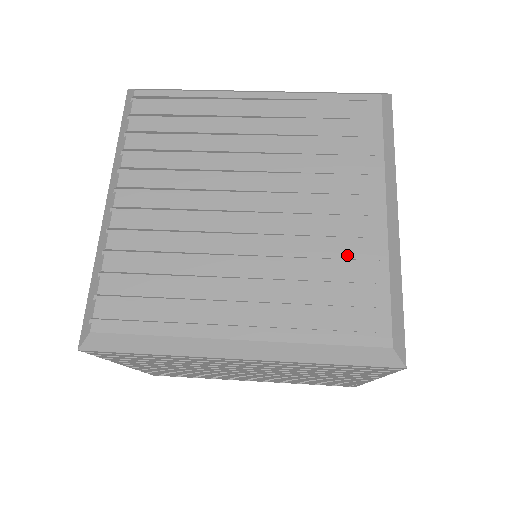
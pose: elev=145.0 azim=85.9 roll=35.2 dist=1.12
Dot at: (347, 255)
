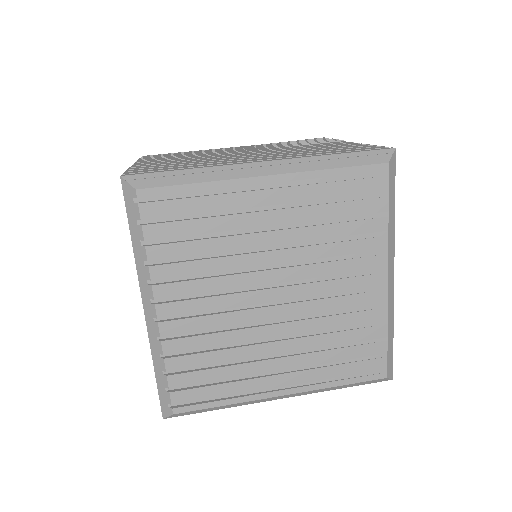
Dot at: (357, 322)
